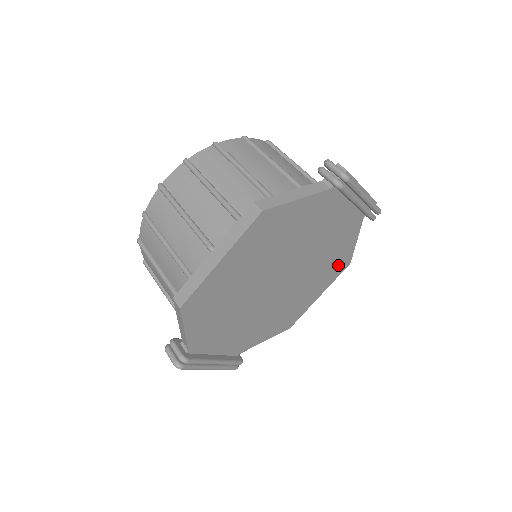
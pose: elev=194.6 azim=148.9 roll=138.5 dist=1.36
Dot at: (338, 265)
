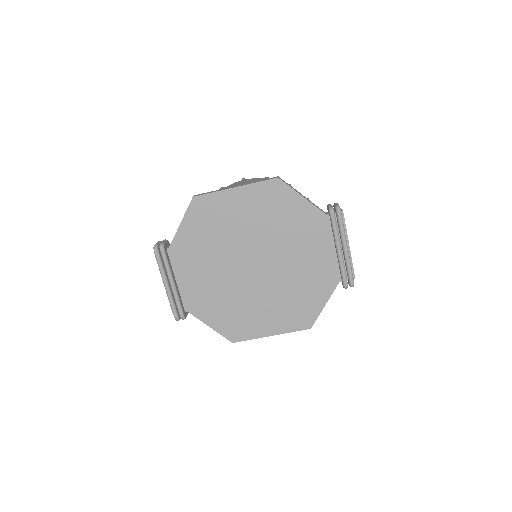
Dot at: (301, 315)
